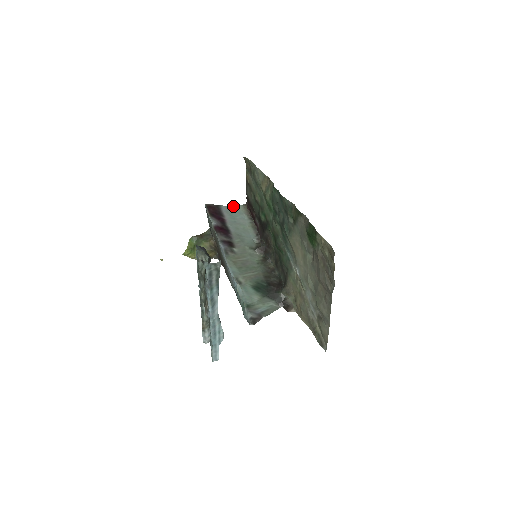
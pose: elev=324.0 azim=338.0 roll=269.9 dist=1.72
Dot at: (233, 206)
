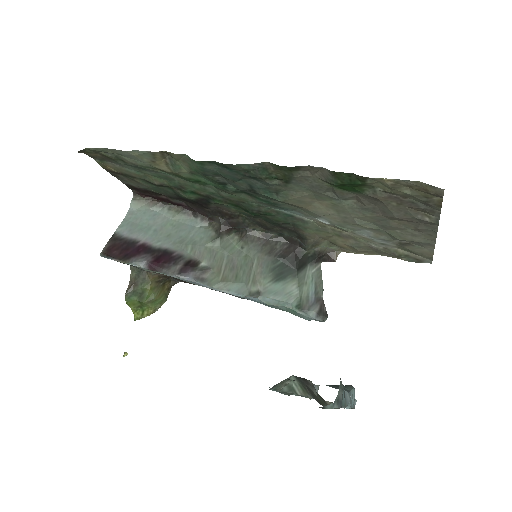
Dot at: occluded
